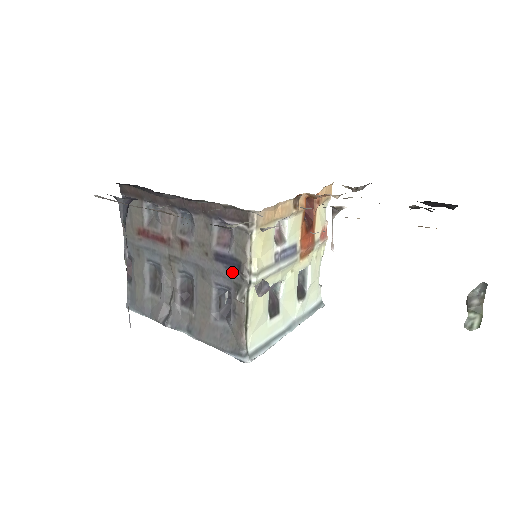
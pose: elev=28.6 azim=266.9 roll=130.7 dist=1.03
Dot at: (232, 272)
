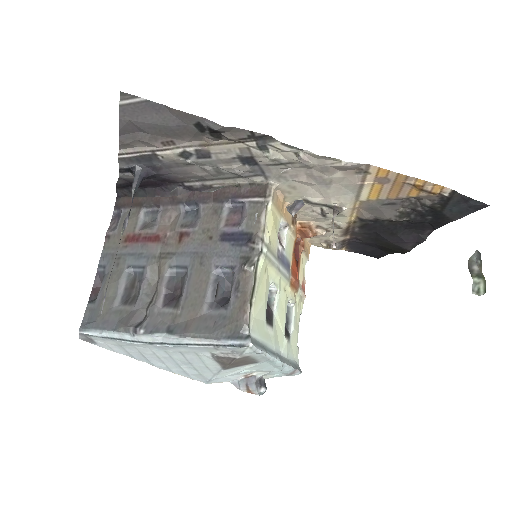
Dot at: (240, 247)
